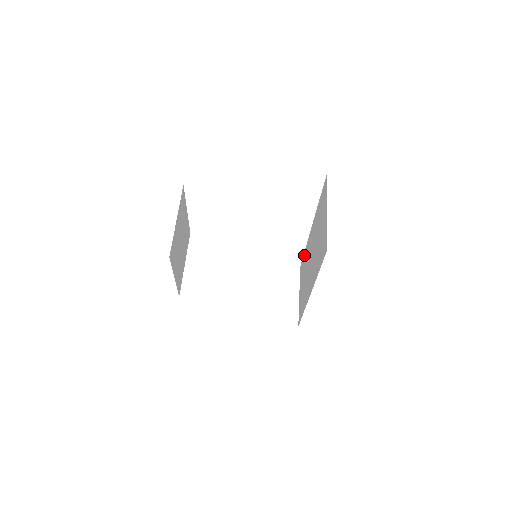
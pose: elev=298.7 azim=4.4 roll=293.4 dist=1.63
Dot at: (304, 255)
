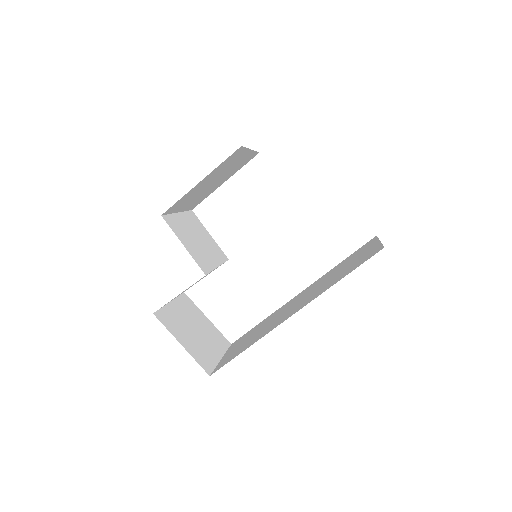
Dot at: (259, 324)
